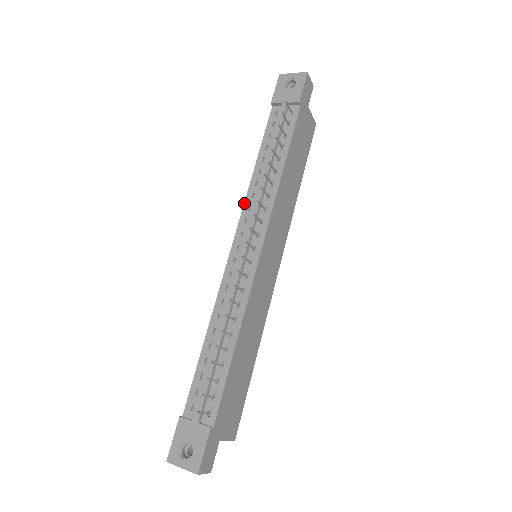
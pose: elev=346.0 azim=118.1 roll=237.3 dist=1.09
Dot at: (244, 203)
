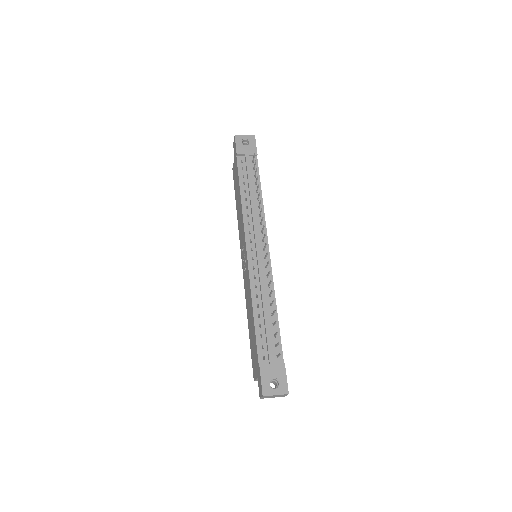
Dot at: (243, 221)
